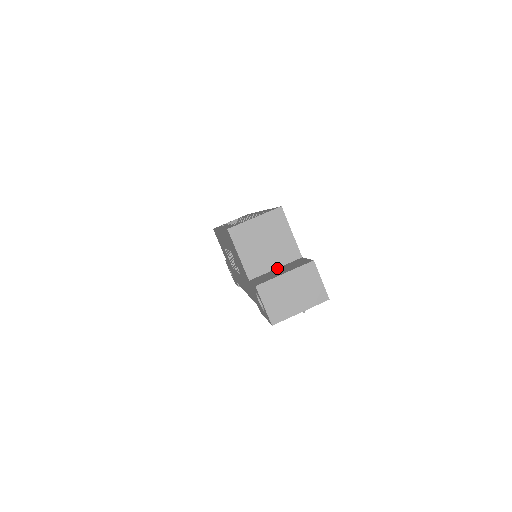
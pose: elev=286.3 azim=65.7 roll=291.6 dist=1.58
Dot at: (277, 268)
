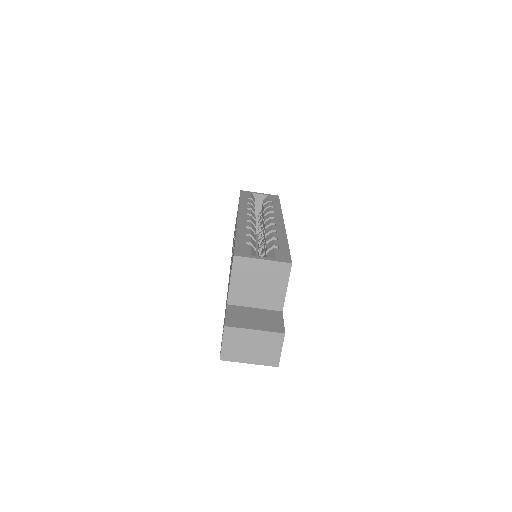
Dot at: (256, 308)
